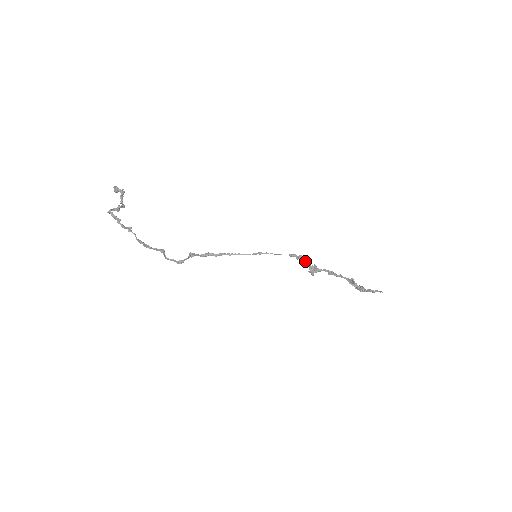
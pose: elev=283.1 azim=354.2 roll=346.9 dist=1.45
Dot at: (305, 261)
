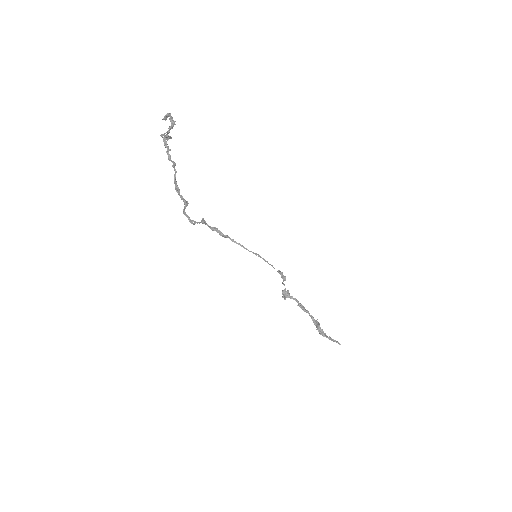
Dot at: occluded
